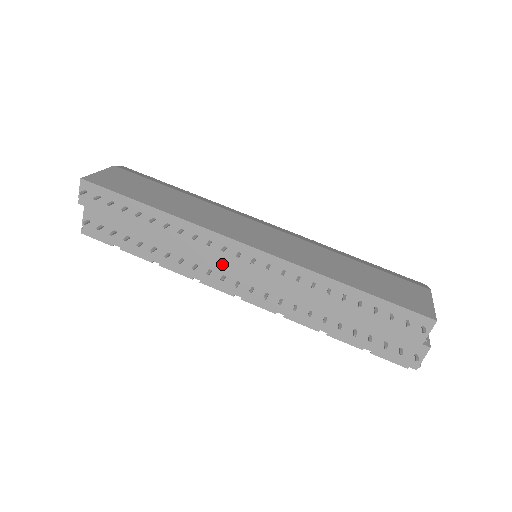
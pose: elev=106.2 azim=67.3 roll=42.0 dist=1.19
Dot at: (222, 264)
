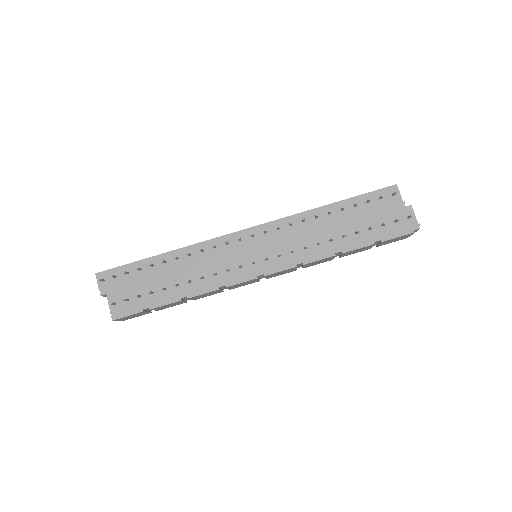
Dot at: (233, 259)
